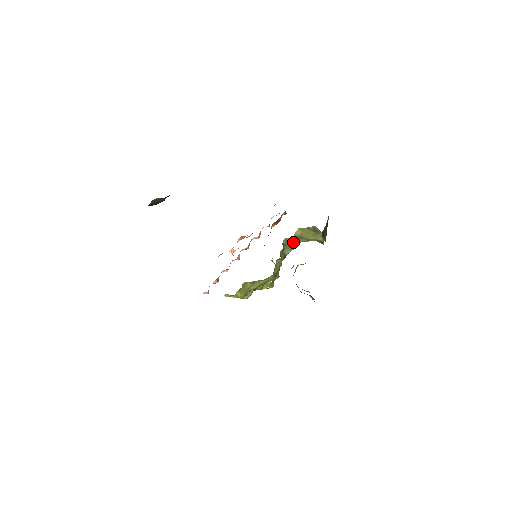
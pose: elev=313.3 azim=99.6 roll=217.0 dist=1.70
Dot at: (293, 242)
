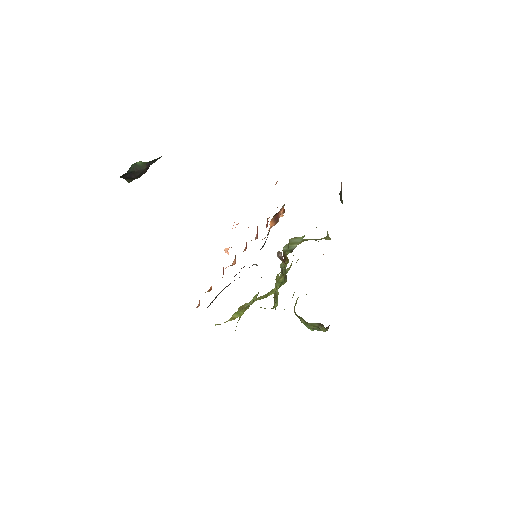
Dot at: (298, 238)
